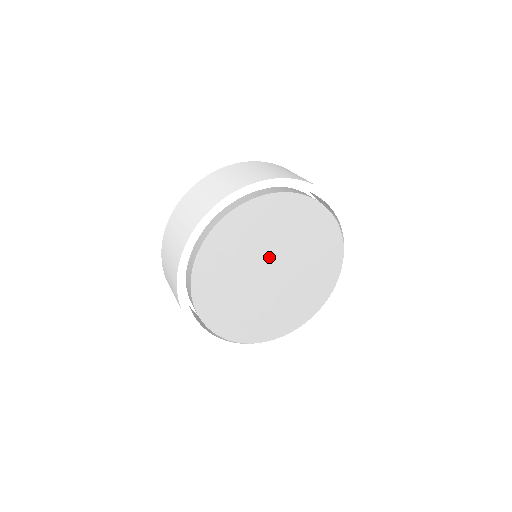
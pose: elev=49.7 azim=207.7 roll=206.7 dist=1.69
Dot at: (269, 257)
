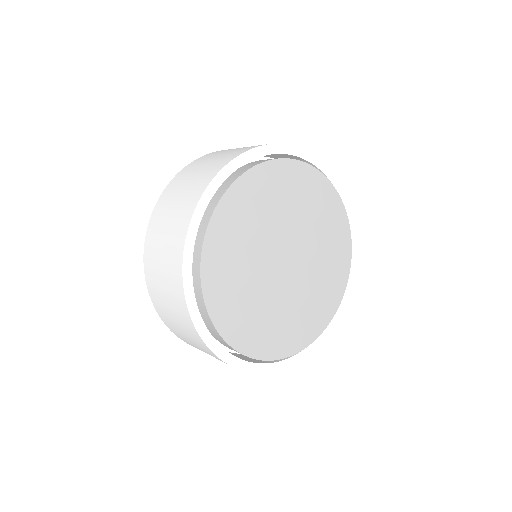
Dot at: (280, 241)
